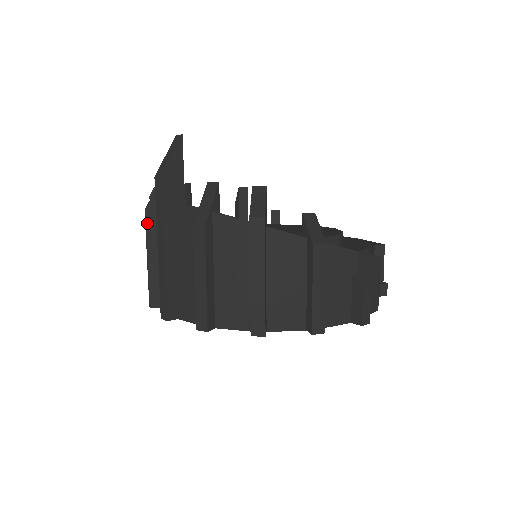
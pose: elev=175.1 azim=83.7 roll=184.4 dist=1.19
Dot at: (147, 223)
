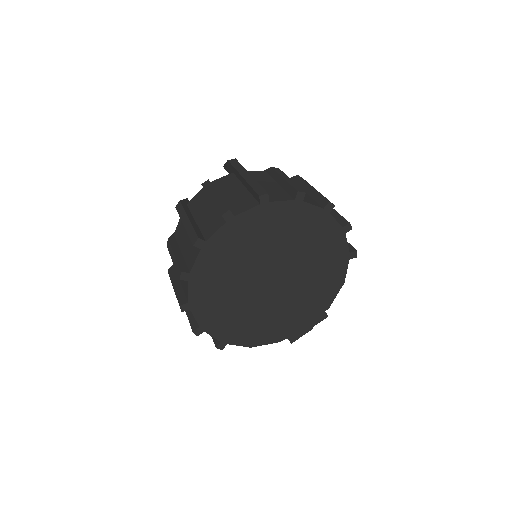
Dot at: occluded
